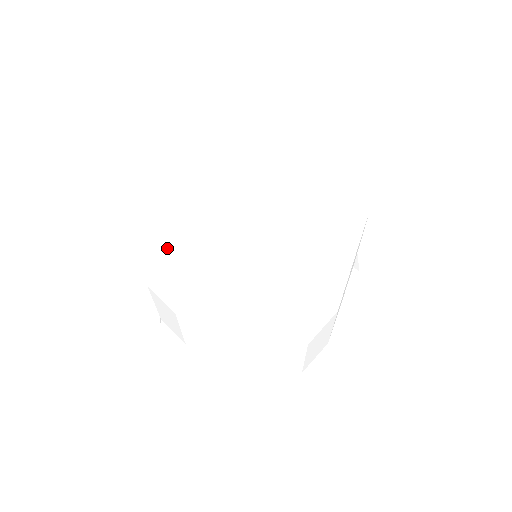
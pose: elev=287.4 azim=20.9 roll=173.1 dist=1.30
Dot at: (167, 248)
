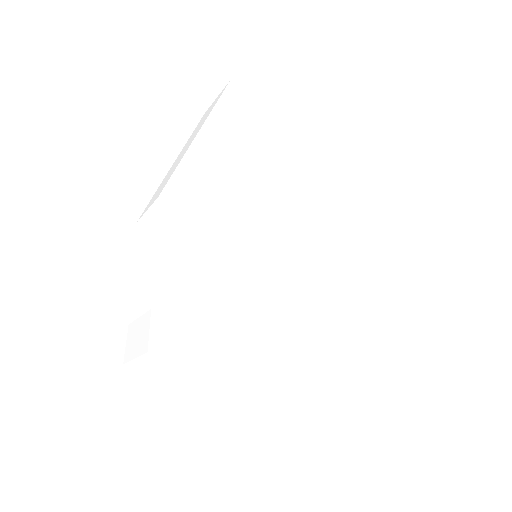
Dot at: occluded
